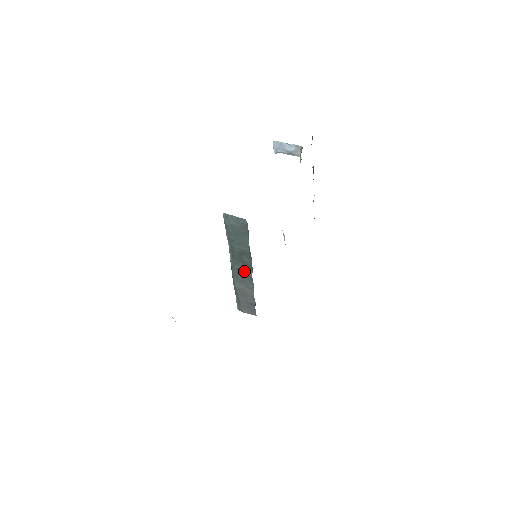
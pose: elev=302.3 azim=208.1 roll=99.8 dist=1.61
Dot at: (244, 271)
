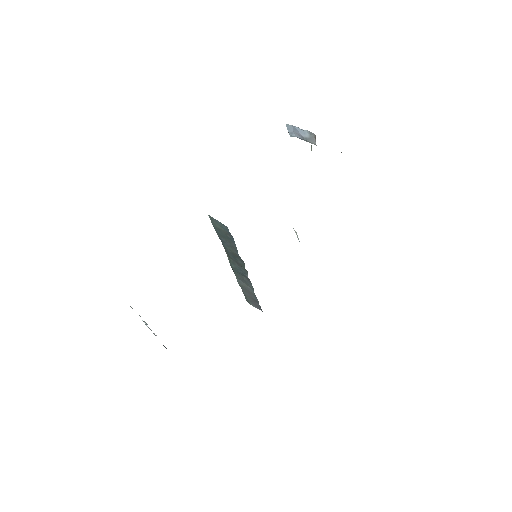
Dot at: (241, 271)
